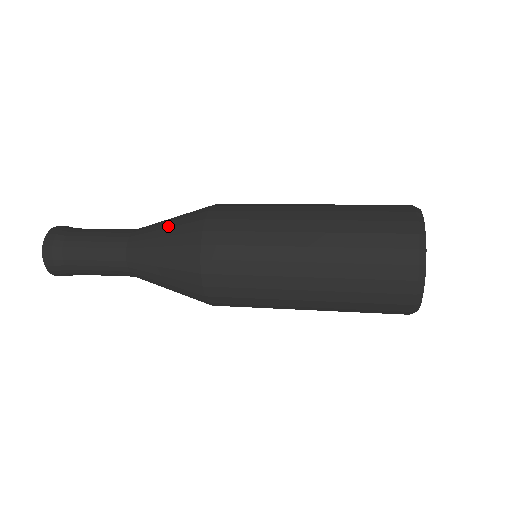
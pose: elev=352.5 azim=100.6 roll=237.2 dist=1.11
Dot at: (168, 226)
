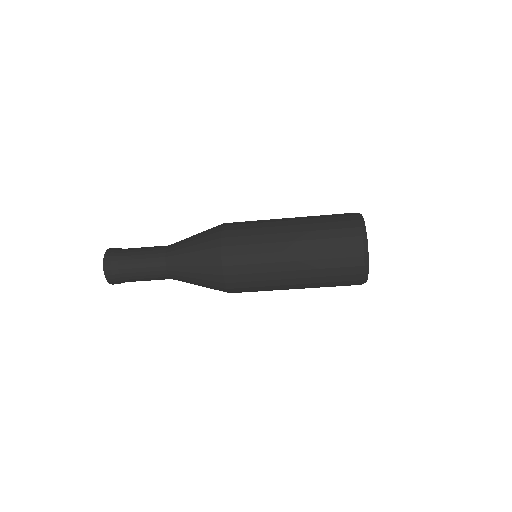
Dot at: (195, 239)
